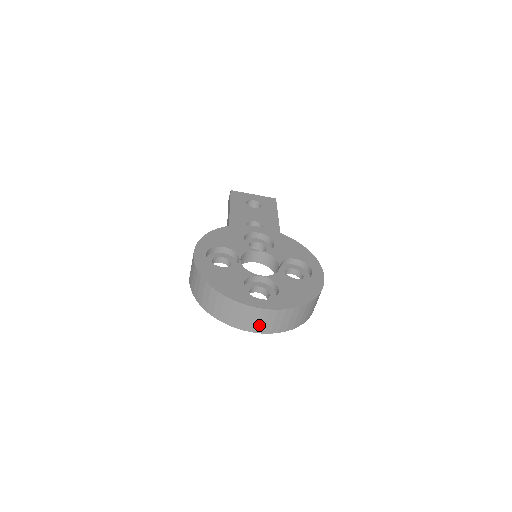
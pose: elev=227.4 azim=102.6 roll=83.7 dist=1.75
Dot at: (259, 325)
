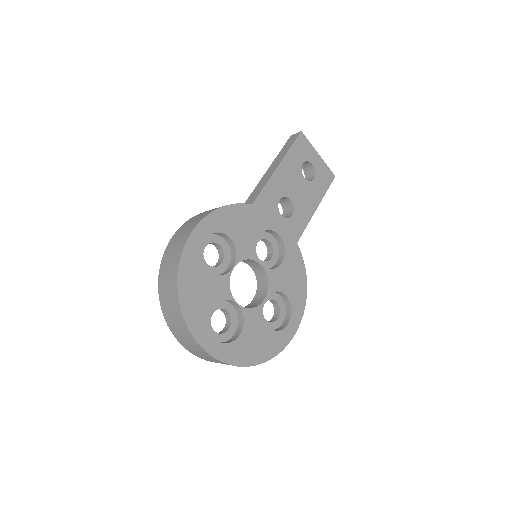
Dot at: (195, 352)
